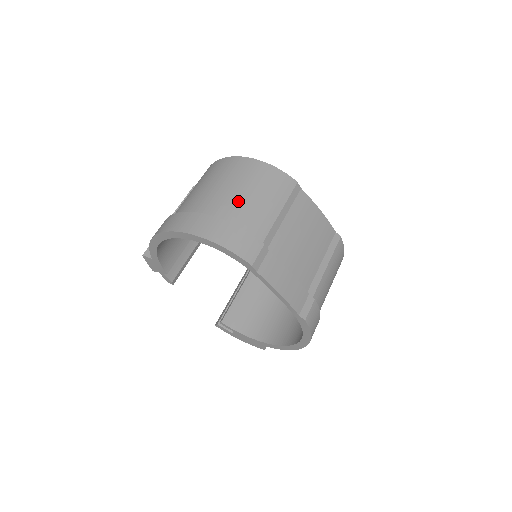
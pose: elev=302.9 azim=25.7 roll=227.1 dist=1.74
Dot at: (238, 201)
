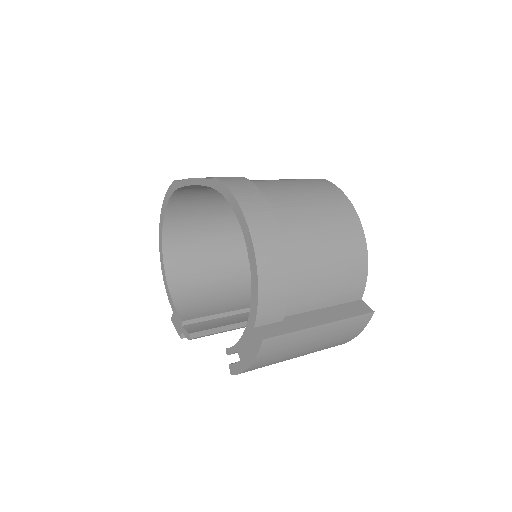
Dot at: occluded
